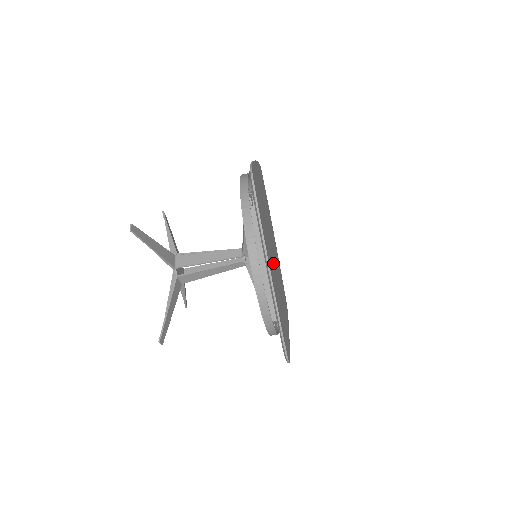
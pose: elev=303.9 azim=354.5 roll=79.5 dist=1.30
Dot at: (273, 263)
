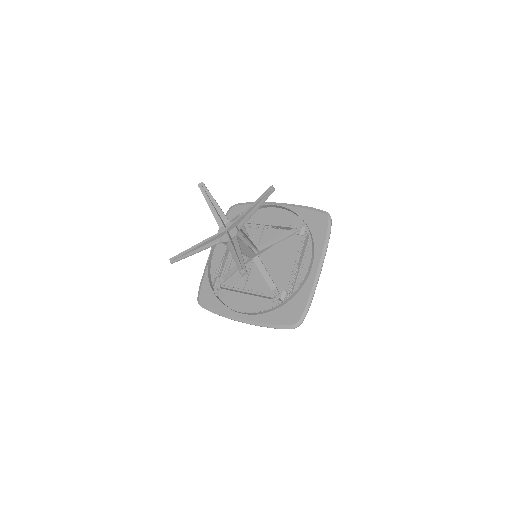
Dot at: (253, 281)
